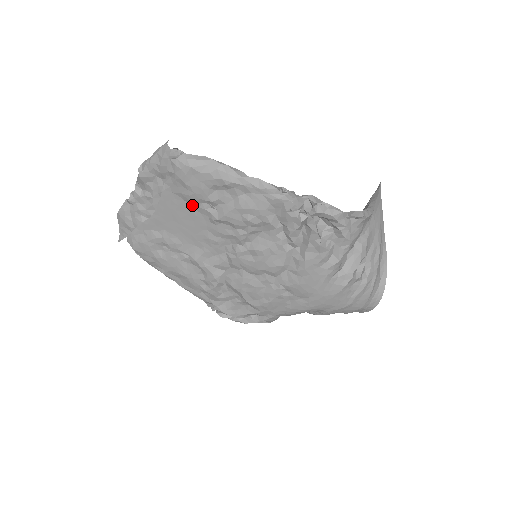
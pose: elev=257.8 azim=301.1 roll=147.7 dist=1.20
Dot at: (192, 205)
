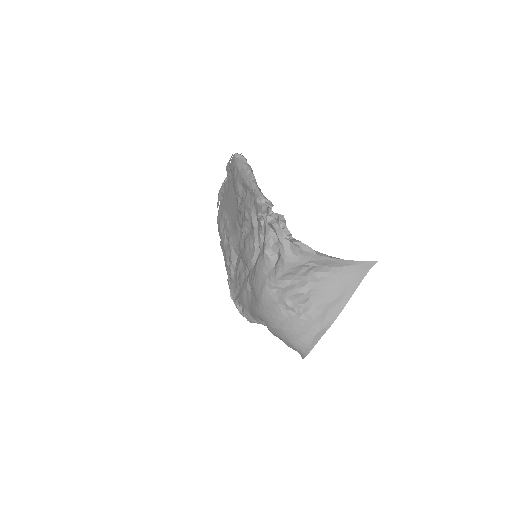
Dot at: (236, 196)
